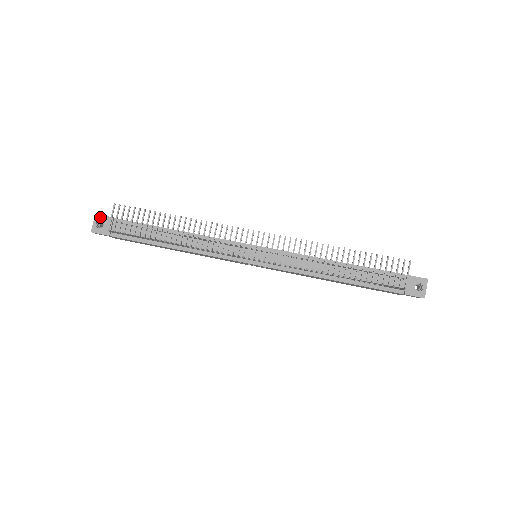
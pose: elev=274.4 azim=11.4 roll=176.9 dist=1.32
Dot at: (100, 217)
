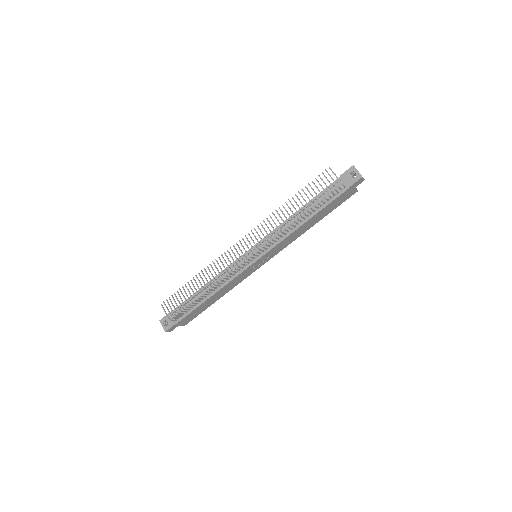
Dot at: (163, 319)
